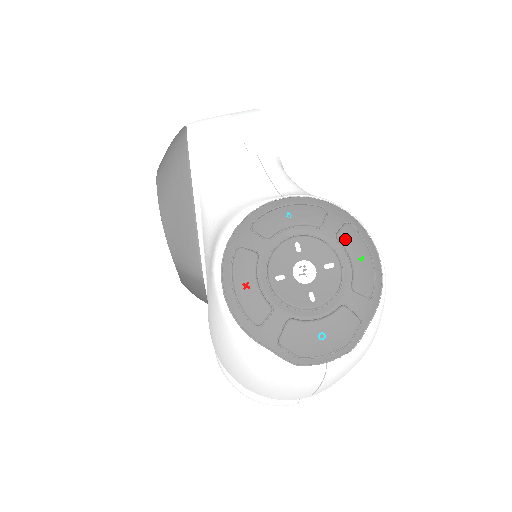
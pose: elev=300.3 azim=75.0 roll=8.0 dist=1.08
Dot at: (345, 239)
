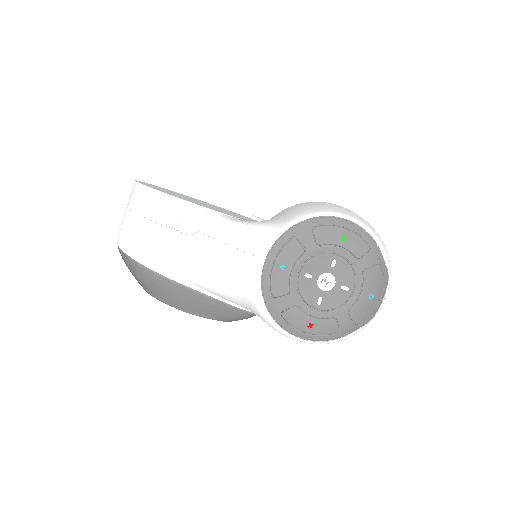
Dot at: (324, 240)
